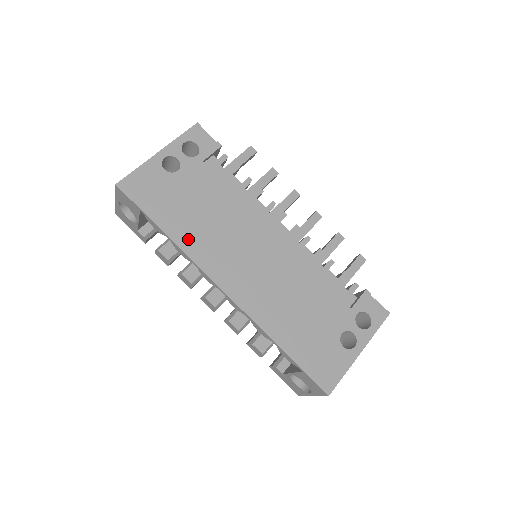
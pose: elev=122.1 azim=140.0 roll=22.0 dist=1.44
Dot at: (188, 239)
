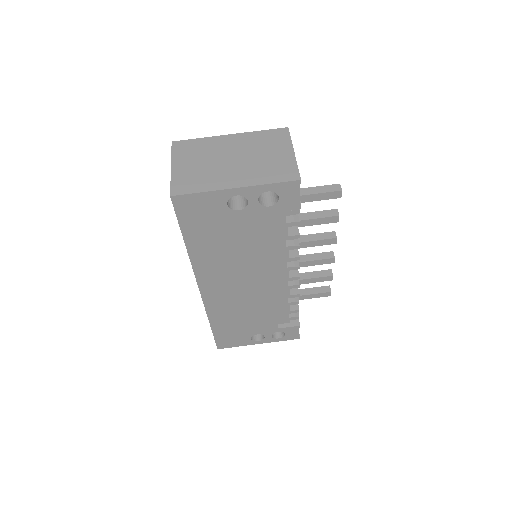
Dot at: (201, 256)
